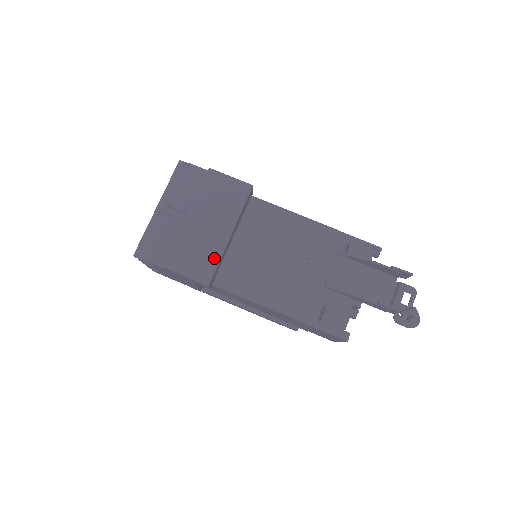
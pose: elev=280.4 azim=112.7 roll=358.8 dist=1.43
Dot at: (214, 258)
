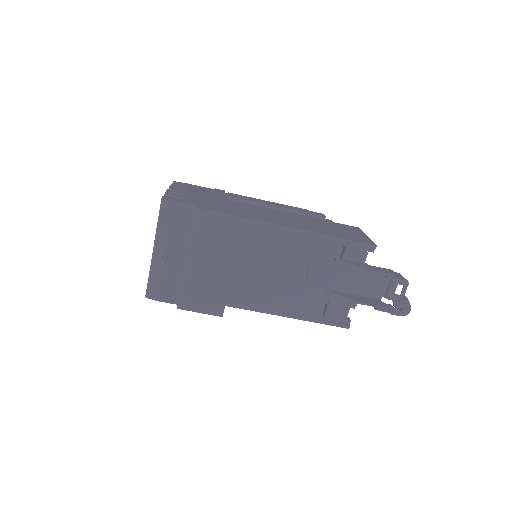
Dot at: (222, 293)
